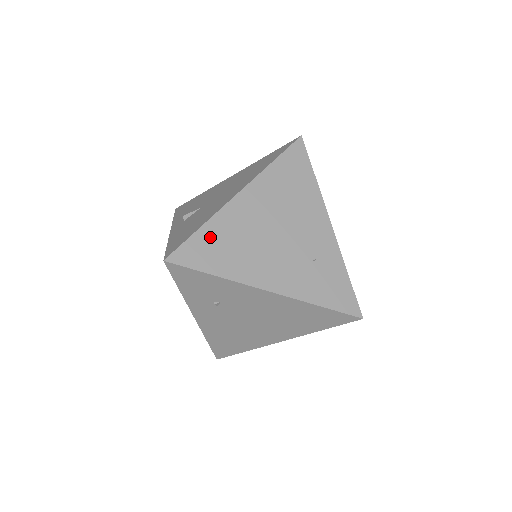
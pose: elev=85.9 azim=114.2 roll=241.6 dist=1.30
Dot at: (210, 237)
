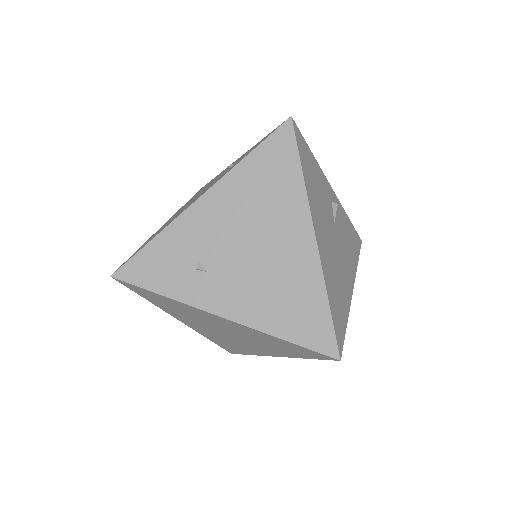
Dot at: occluded
